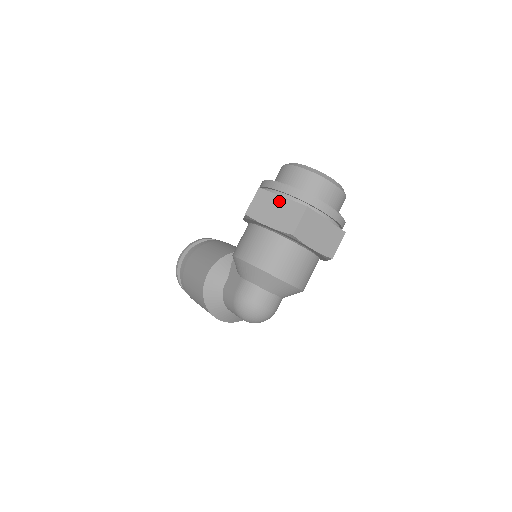
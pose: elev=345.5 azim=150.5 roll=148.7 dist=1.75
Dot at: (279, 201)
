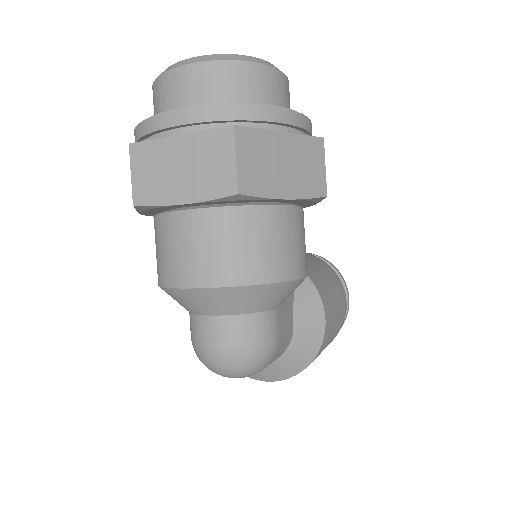
Dot at: occluded
